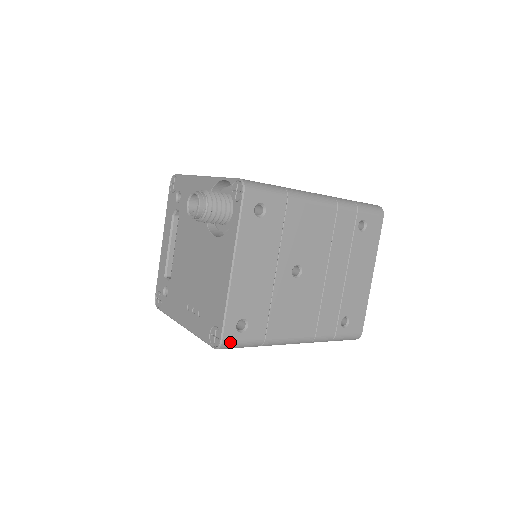
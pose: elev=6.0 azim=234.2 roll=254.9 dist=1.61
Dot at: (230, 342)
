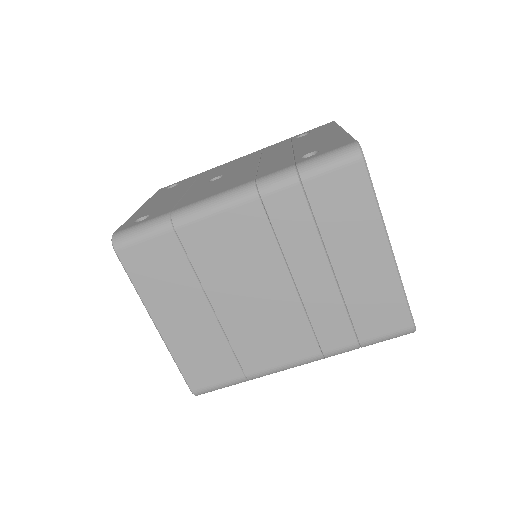
Dot at: (124, 231)
